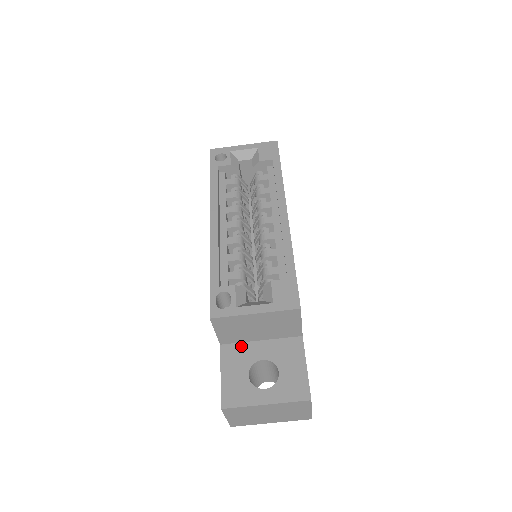
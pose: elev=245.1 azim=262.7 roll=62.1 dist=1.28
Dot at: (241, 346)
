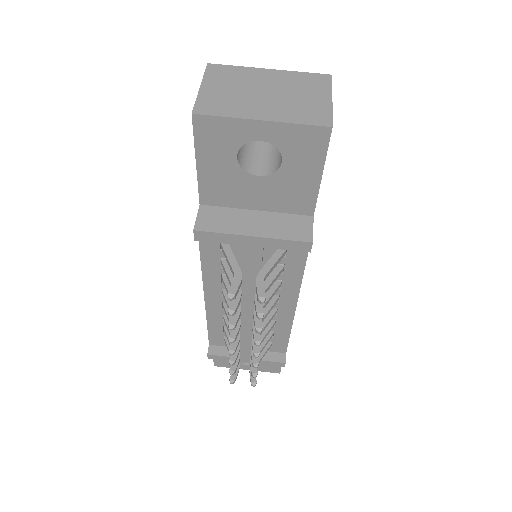
Dot at: occluded
